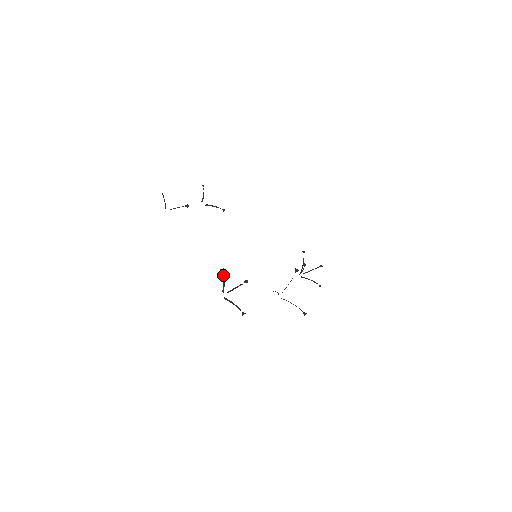
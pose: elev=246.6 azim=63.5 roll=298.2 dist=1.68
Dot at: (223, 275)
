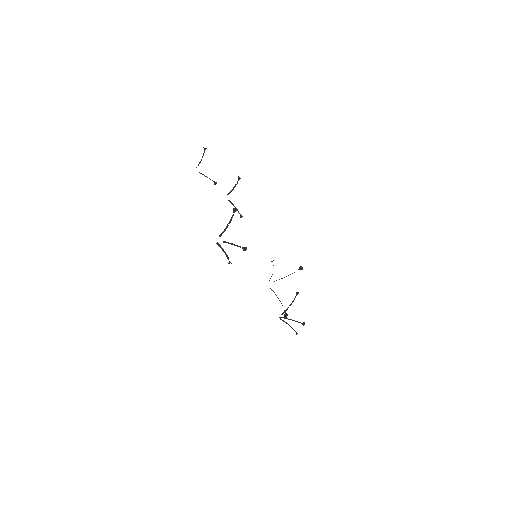
Dot at: (232, 217)
